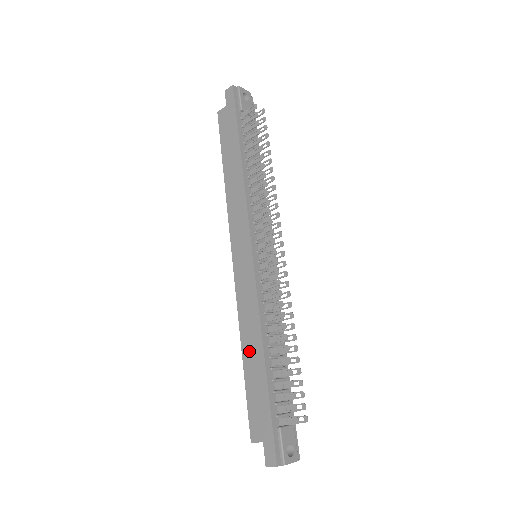
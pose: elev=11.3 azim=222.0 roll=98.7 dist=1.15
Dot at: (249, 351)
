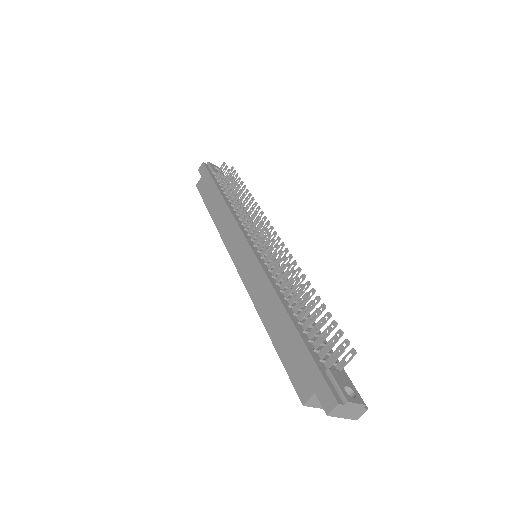
Dot at: (272, 321)
